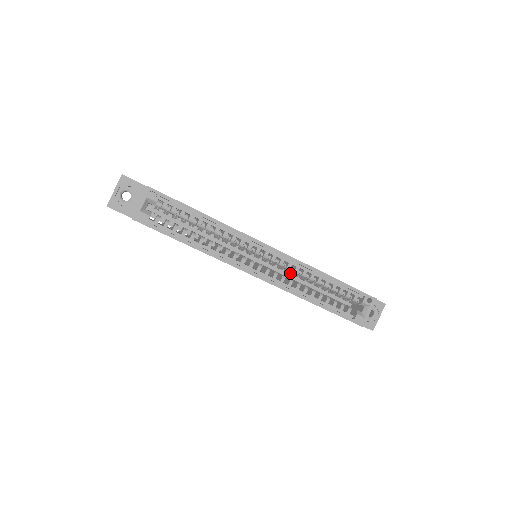
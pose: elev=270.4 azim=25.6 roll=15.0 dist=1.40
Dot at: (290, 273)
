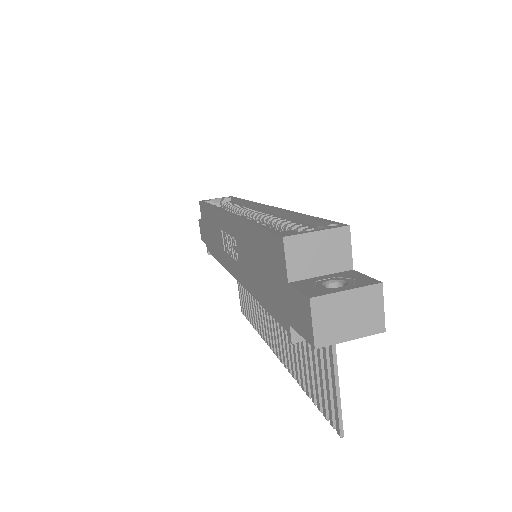
Dot at: occluded
